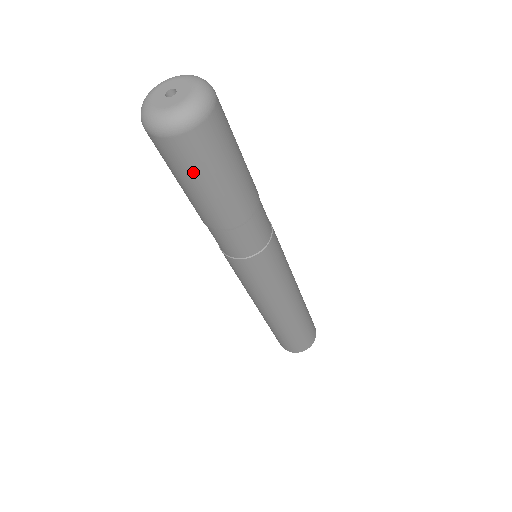
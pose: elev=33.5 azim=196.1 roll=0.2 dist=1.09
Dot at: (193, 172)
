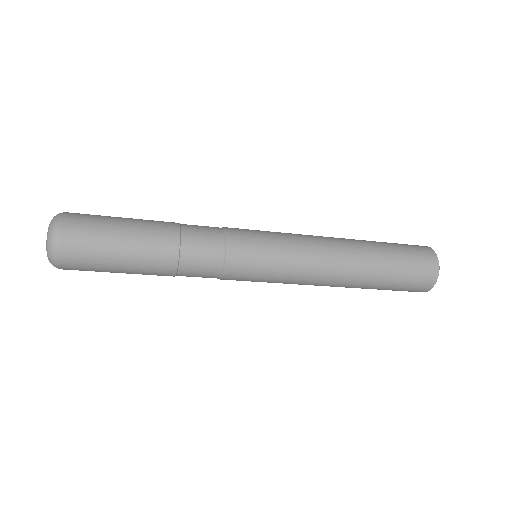
Dot at: (99, 269)
